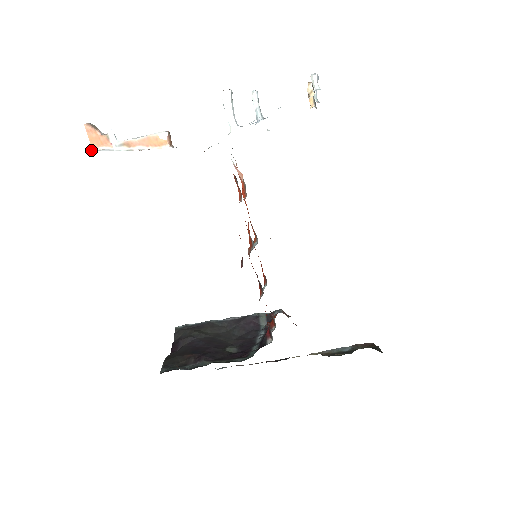
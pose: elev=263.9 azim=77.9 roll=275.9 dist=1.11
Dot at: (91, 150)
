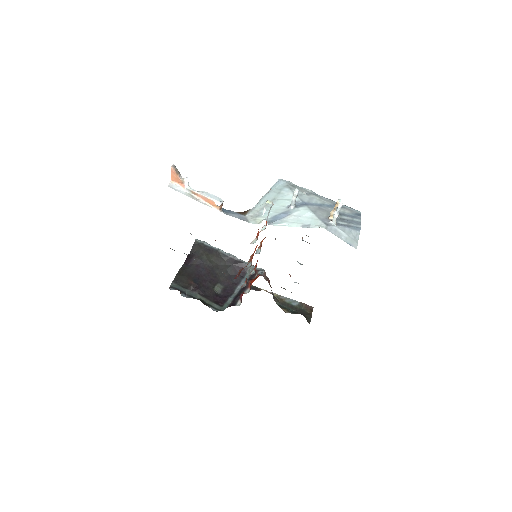
Dot at: (170, 183)
